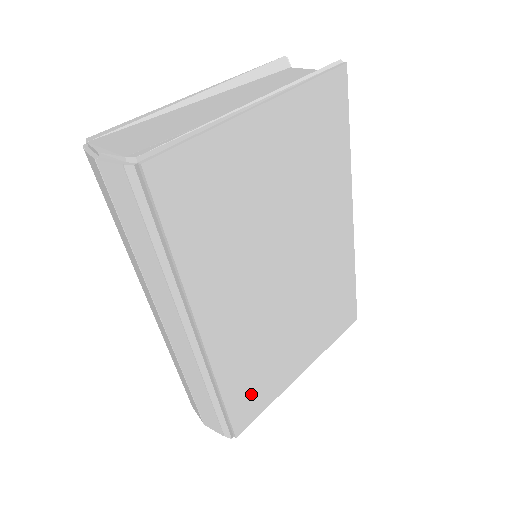
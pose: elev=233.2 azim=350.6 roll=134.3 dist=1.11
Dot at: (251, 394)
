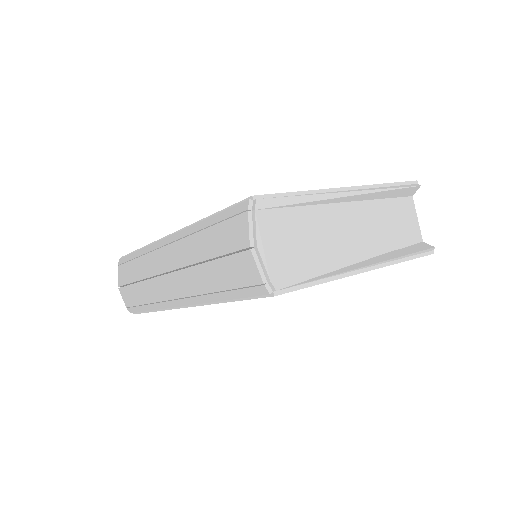
Dot at: occluded
